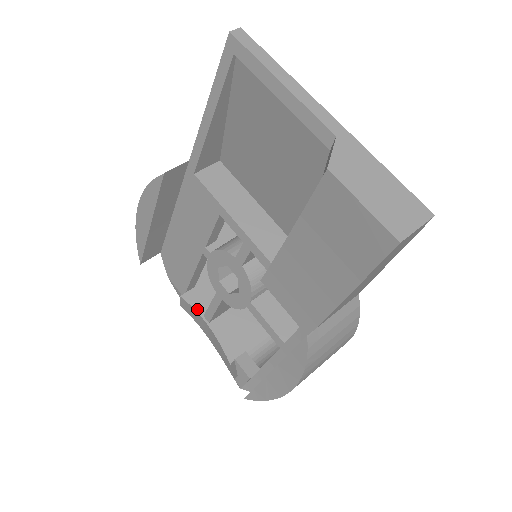
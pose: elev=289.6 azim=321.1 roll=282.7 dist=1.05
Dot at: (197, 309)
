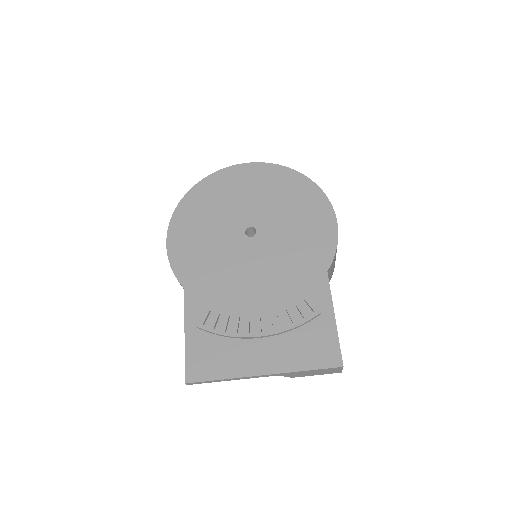
Dot at: occluded
